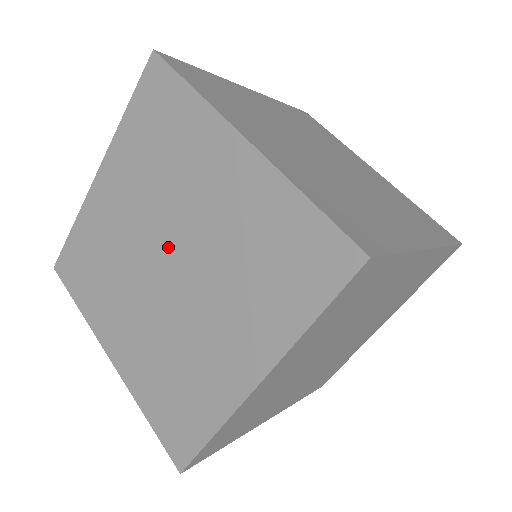
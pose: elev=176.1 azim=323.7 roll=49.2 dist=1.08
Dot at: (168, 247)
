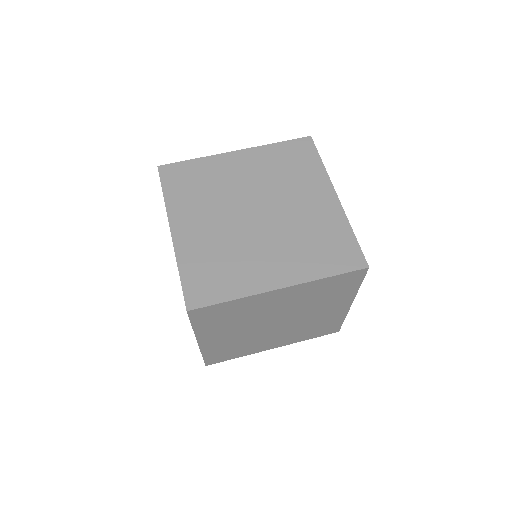
Dot at: occluded
